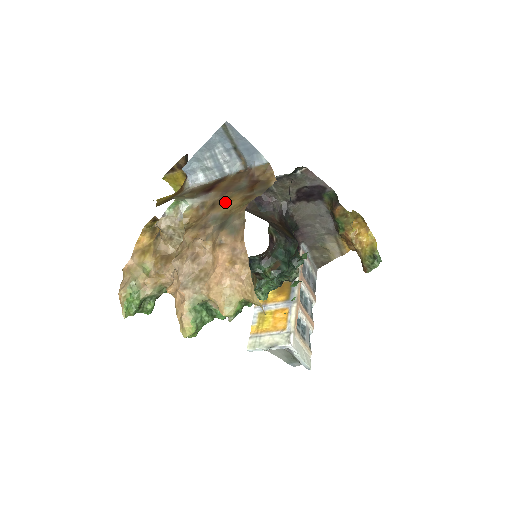
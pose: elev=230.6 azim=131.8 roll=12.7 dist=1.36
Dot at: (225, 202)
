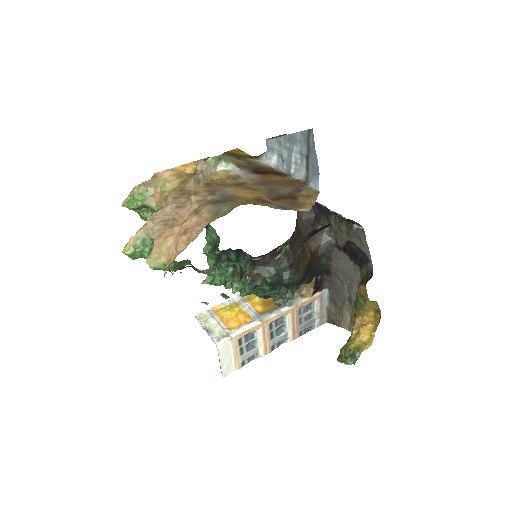
Dot at: (247, 189)
